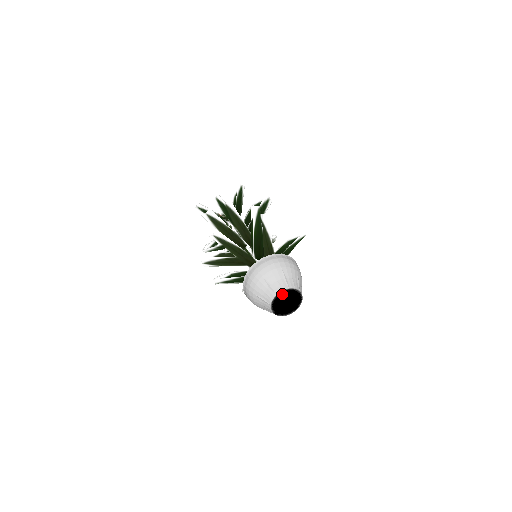
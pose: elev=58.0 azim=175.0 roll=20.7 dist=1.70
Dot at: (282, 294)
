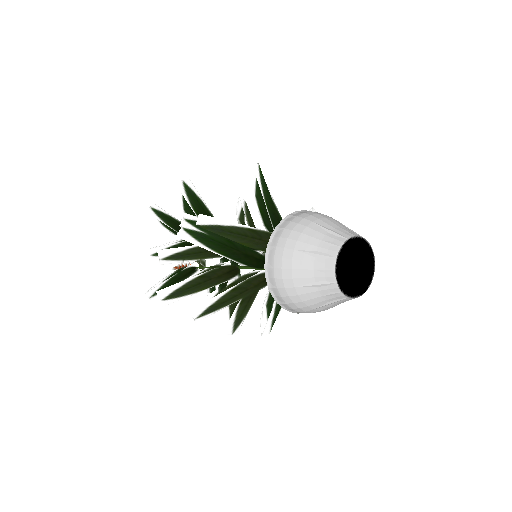
Dot at: (340, 273)
